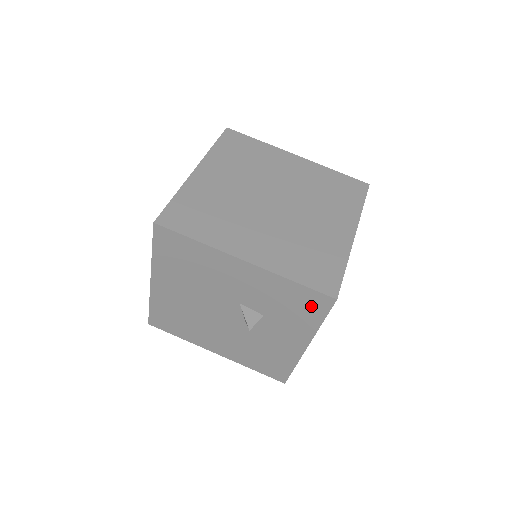
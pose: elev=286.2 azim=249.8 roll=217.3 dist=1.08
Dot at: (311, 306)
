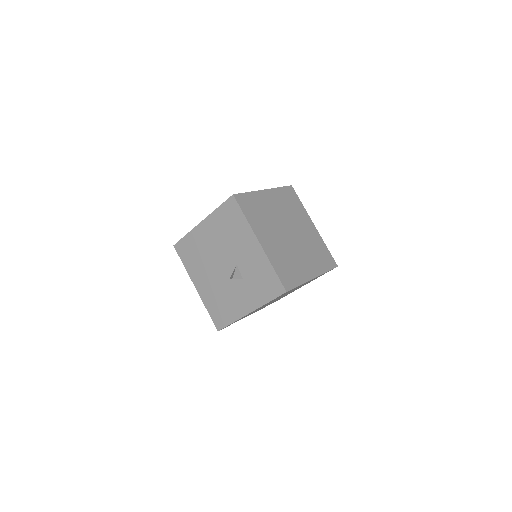
Dot at: (271, 288)
